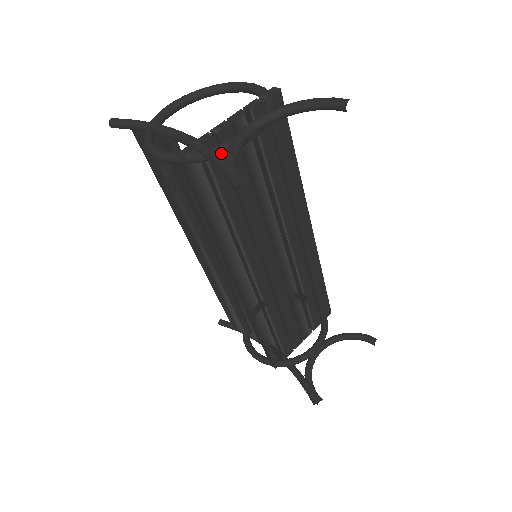
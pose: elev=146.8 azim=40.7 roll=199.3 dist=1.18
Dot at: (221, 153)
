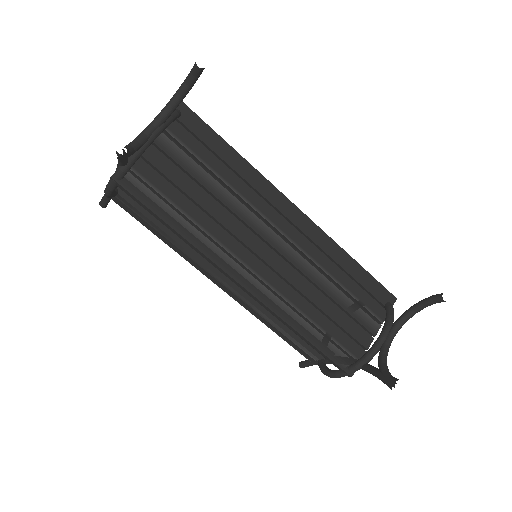
Dot at: (133, 156)
